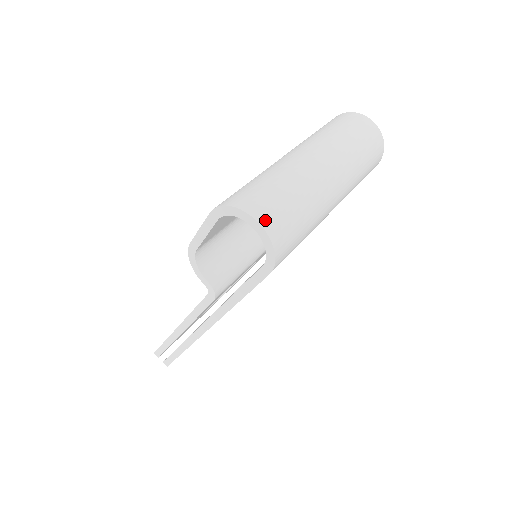
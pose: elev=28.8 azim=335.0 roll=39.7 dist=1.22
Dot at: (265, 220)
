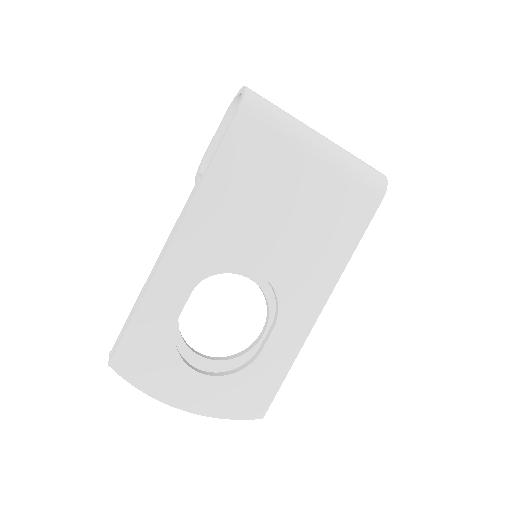
Dot at: occluded
